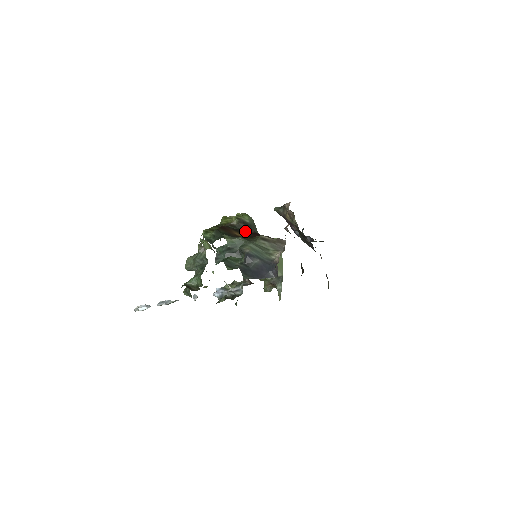
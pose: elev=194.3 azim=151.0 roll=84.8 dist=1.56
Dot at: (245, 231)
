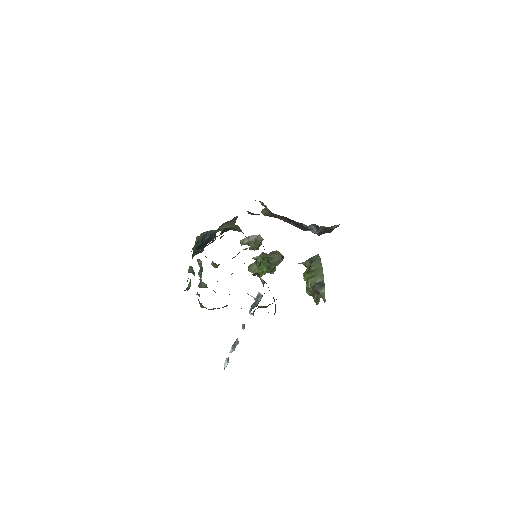
Dot at: (223, 232)
